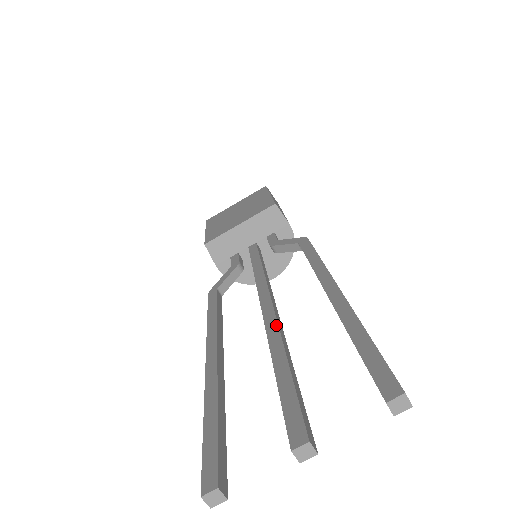
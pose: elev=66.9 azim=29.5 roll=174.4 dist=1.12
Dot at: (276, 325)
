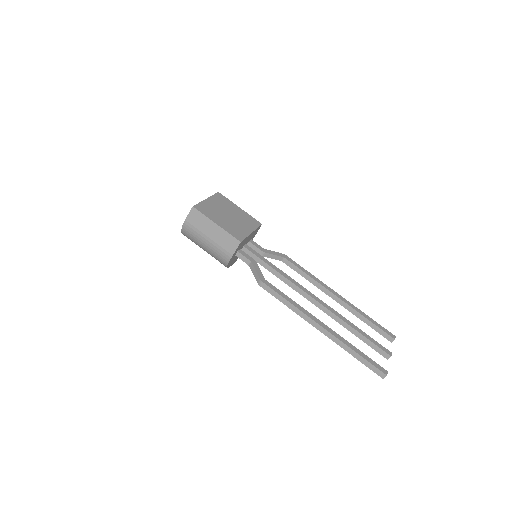
Dot at: (335, 311)
